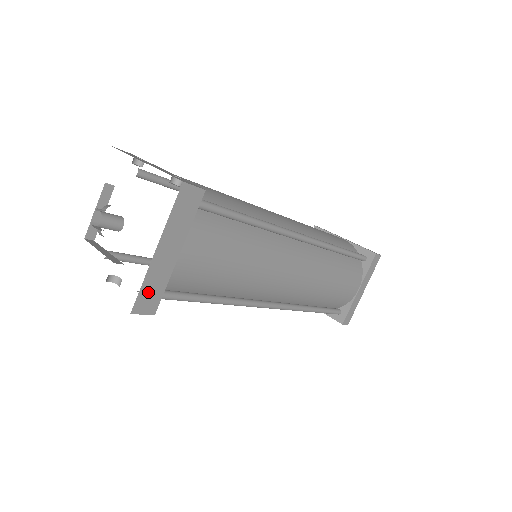
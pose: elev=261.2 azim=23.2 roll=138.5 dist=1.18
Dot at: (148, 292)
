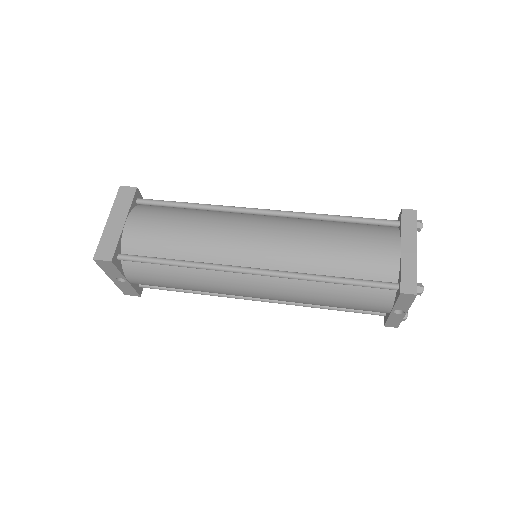
Dot at: (105, 246)
